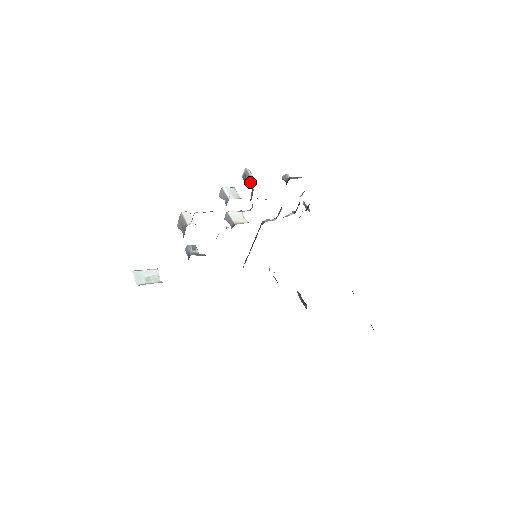
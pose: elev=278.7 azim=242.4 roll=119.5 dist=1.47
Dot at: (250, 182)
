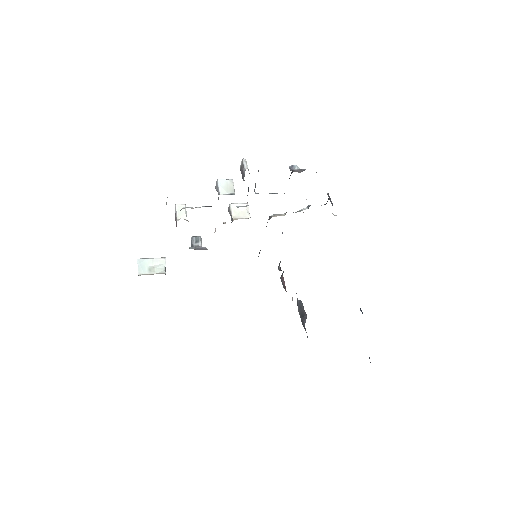
Dot at: (244, 176)
